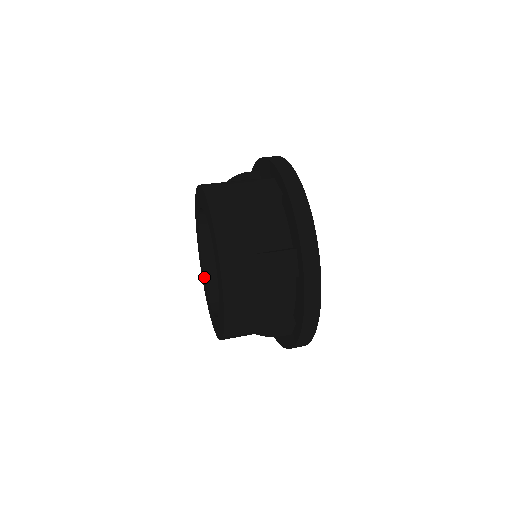
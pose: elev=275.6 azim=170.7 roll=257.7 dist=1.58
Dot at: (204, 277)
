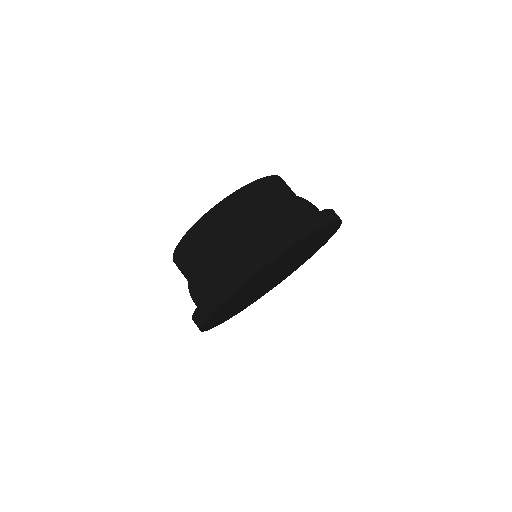
Dot at: occluded
